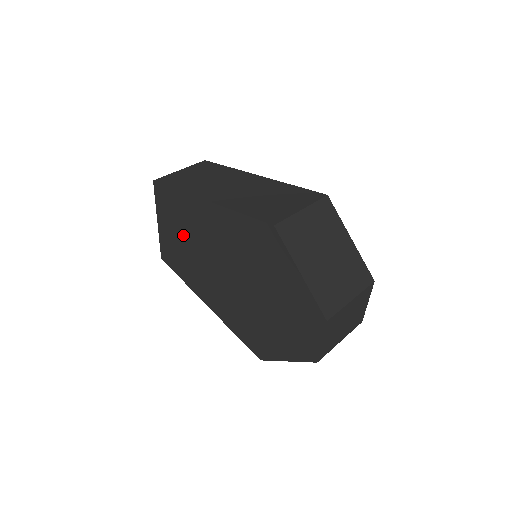
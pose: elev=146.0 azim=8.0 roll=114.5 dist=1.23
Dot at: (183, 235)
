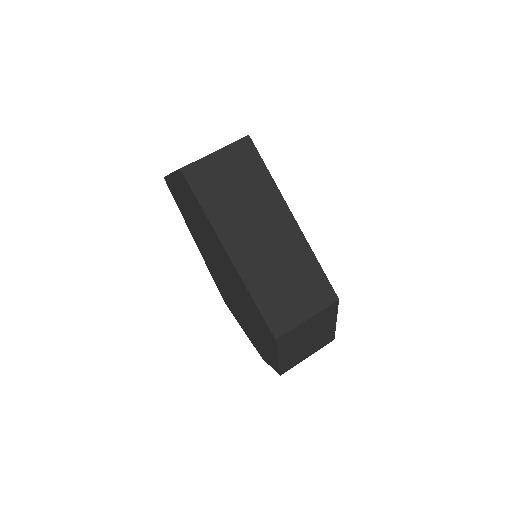
Dot at: (194, 216)
